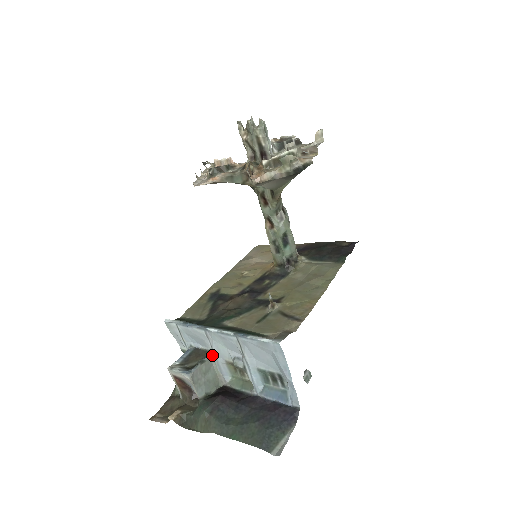
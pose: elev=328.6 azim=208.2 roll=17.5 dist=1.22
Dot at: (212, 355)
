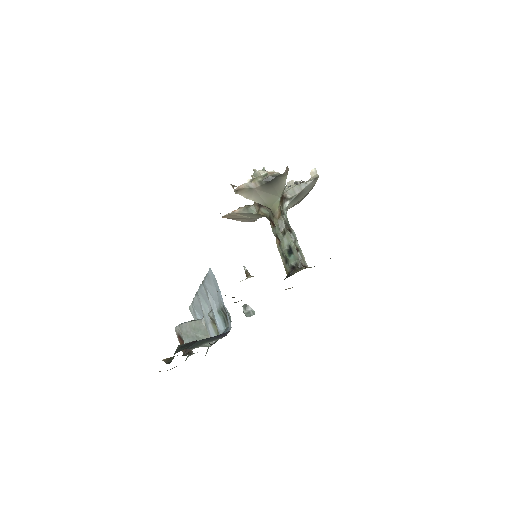
Dot at: (203, 318)
